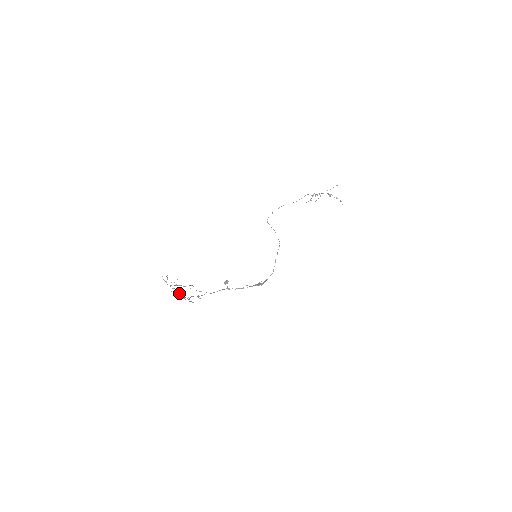
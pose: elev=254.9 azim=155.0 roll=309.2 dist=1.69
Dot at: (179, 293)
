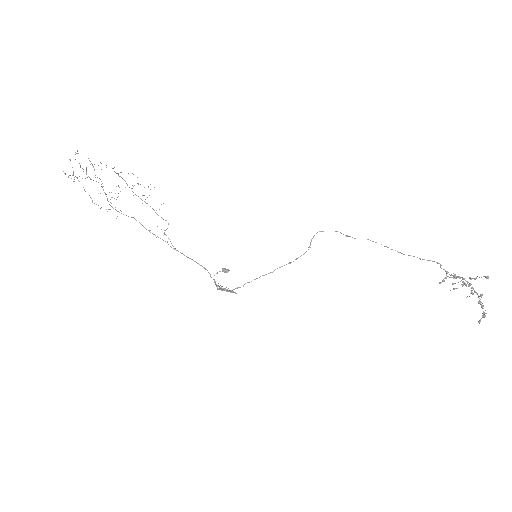
Dot at: occluded
